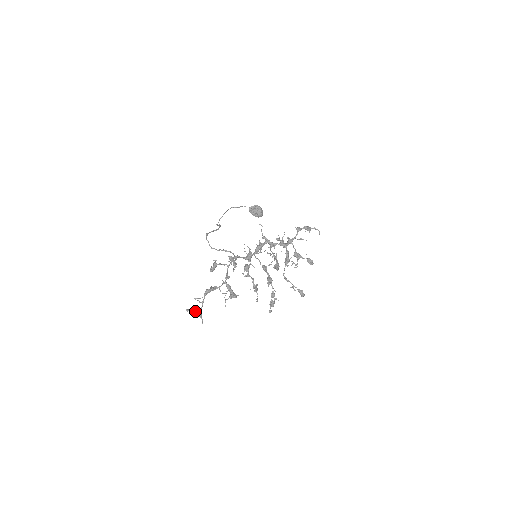
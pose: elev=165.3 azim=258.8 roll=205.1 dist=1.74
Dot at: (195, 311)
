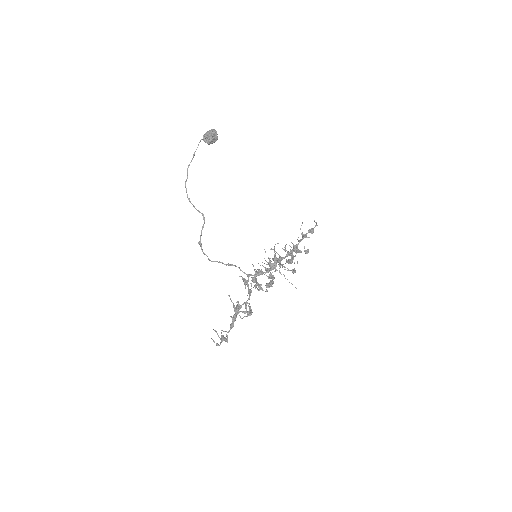
Dot at: (222, 341)
